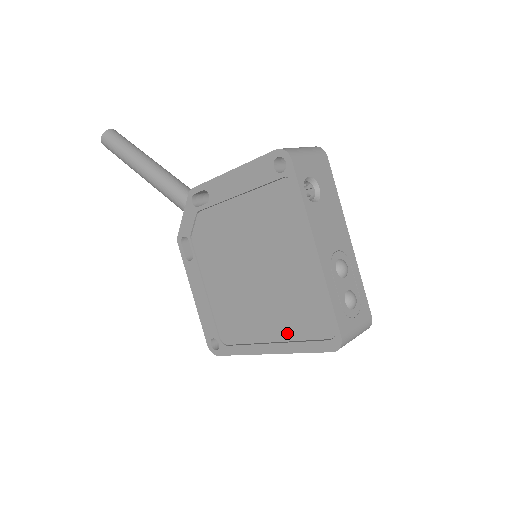
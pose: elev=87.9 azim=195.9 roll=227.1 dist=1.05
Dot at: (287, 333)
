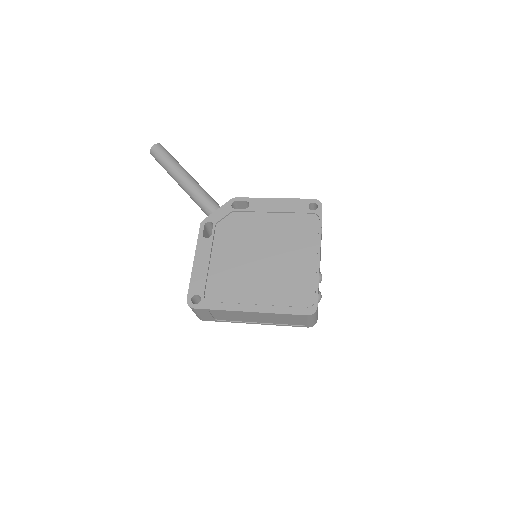
Dot at: (274, 299)
